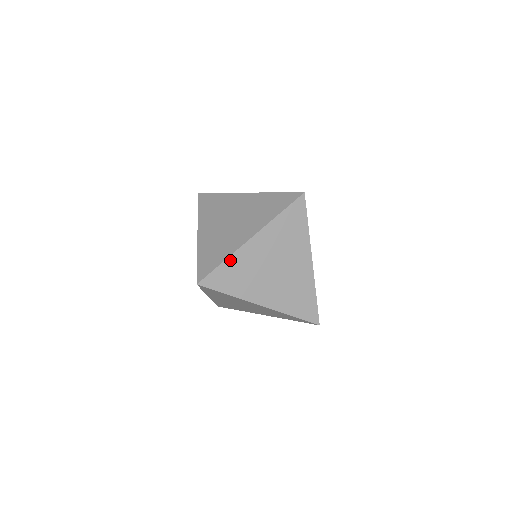
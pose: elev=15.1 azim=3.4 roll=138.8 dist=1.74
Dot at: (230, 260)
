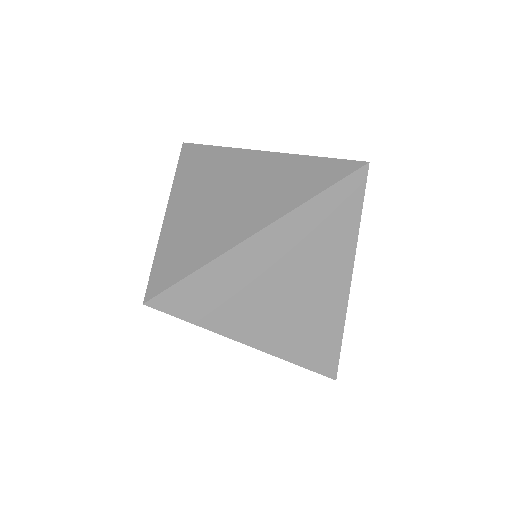
Dot at: (162, 246)
